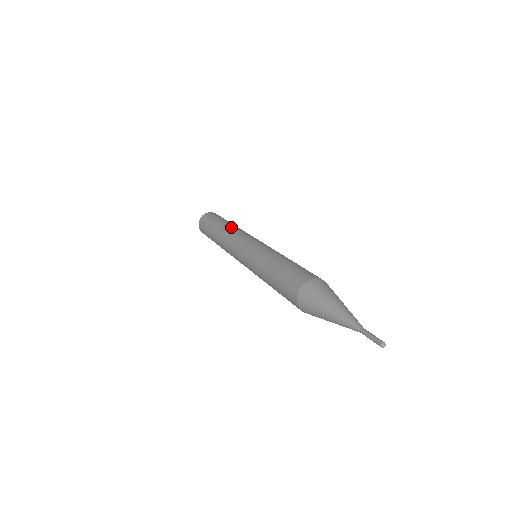
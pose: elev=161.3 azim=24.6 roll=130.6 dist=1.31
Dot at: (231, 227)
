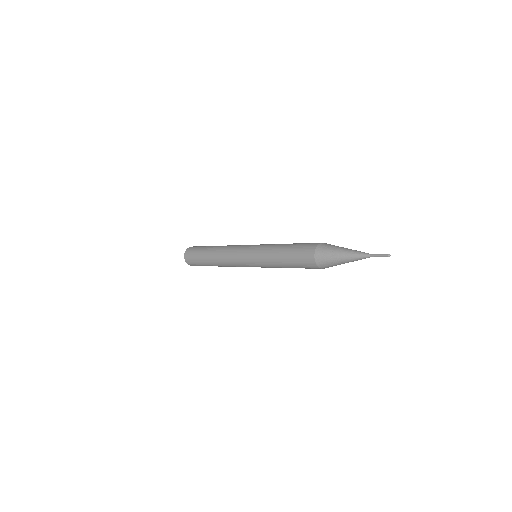
Dot at: occluded
